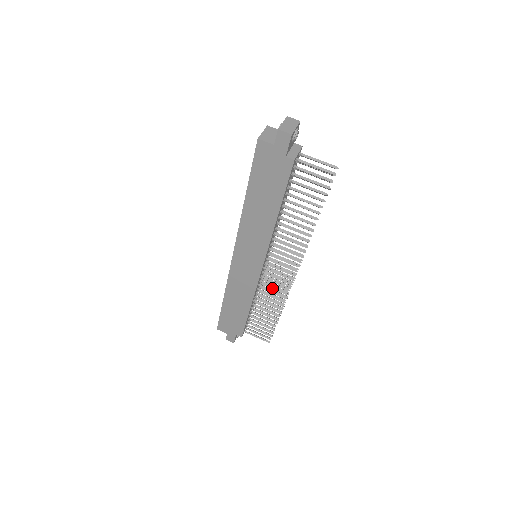
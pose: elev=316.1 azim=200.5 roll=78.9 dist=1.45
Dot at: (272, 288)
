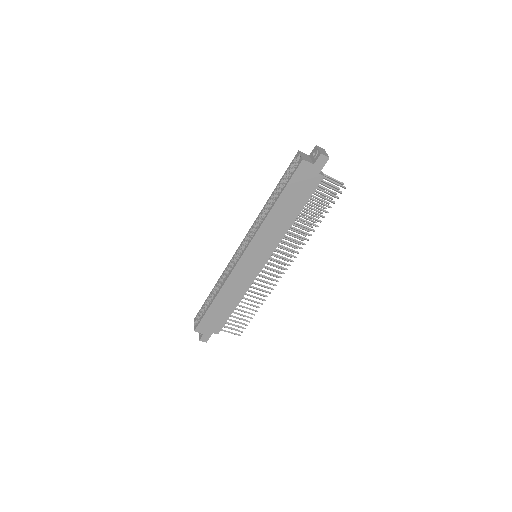
Dot at: occluded
